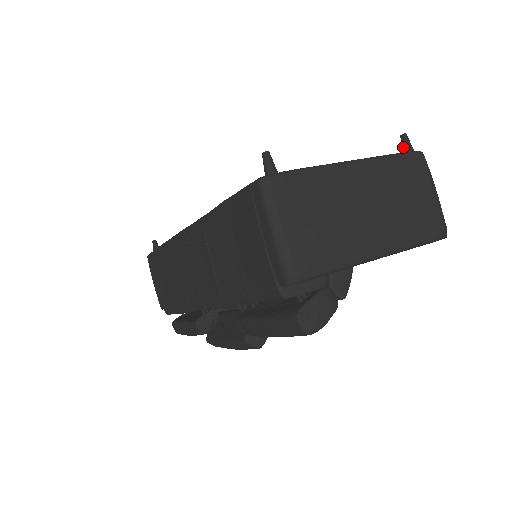
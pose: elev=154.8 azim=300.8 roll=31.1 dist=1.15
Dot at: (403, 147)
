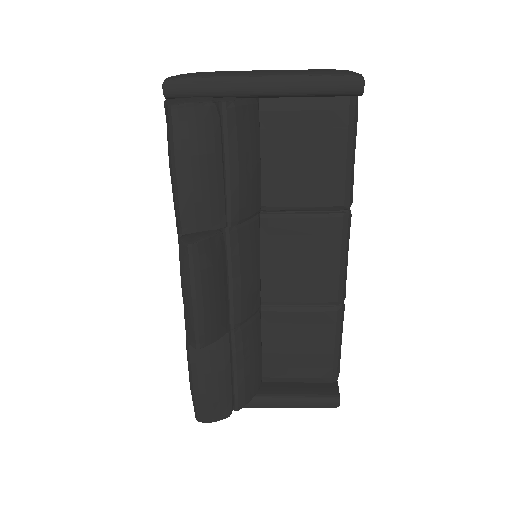
Dot at: occluded
